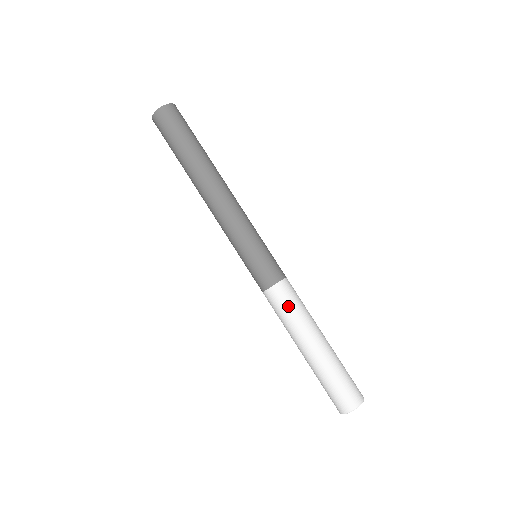
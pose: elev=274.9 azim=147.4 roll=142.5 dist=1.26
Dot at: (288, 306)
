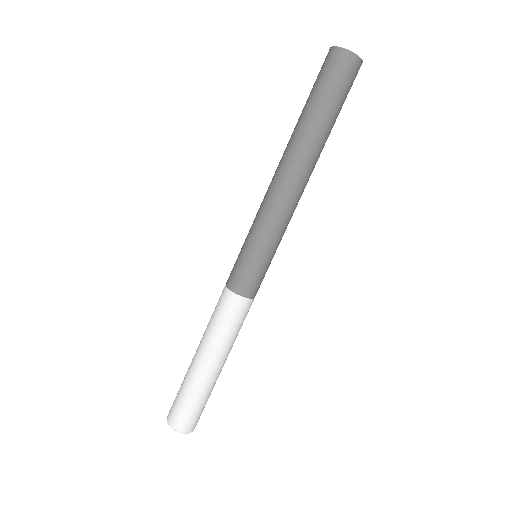
Dot at: (228, 320)
